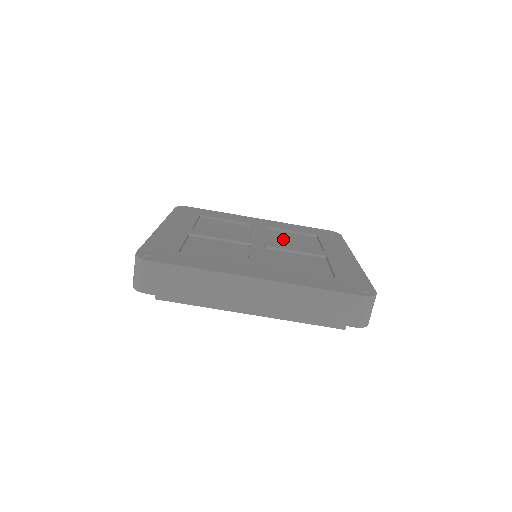
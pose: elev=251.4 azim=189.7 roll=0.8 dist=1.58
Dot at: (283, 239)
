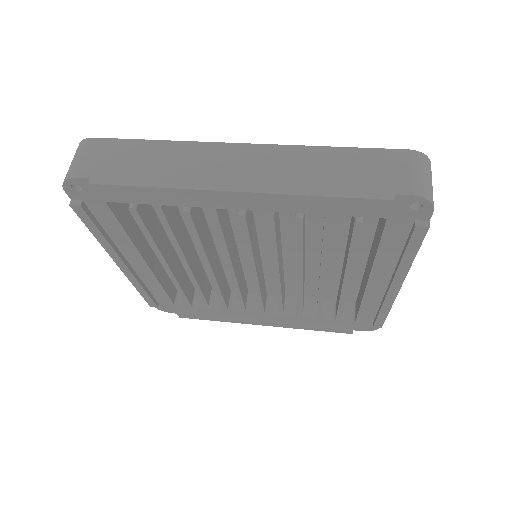
Dot at: occluded
